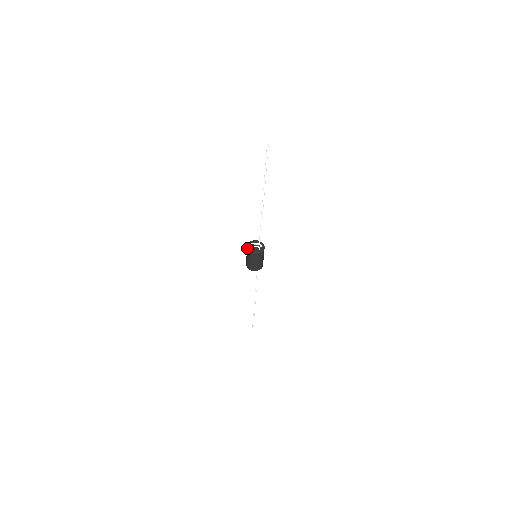
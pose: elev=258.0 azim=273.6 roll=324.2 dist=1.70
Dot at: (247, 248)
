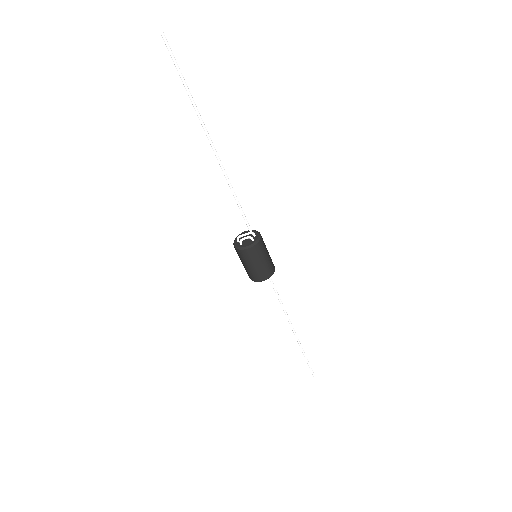
Dot at: (234, 247)
